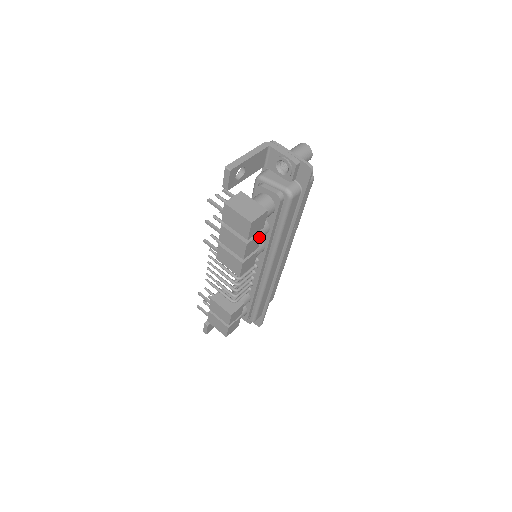
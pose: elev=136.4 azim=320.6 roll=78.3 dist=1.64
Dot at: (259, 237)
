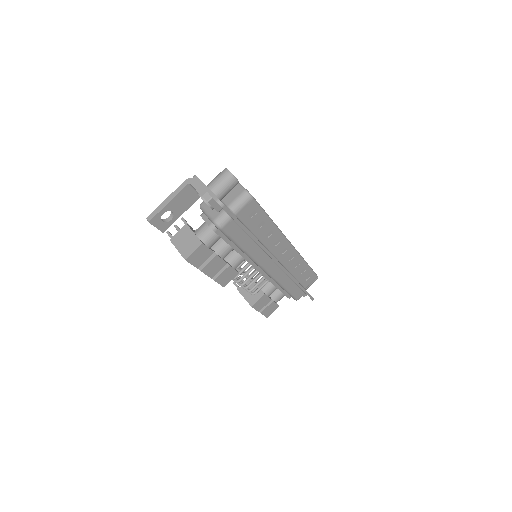
Dot at: (217, 259)
